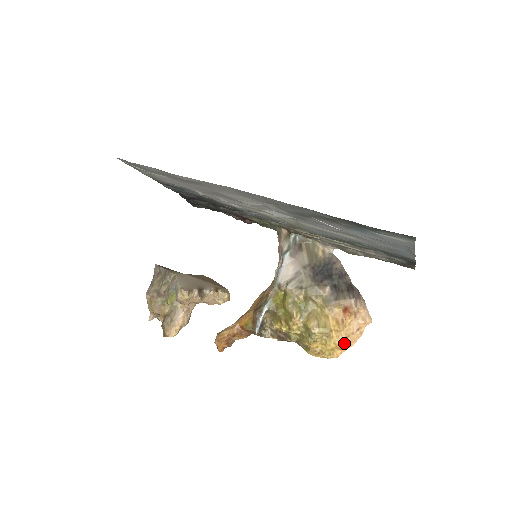
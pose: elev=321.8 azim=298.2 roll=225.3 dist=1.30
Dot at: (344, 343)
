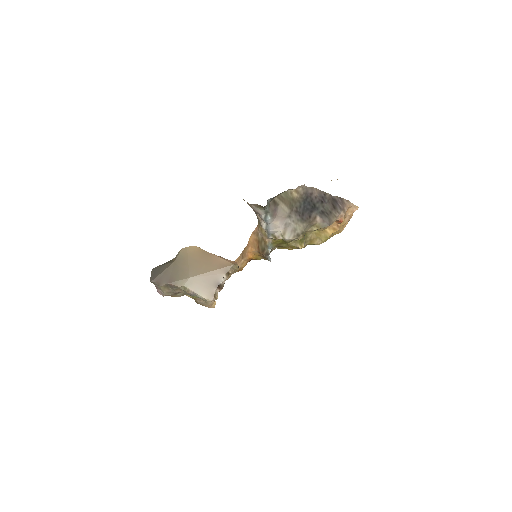
Dot at: occluded
